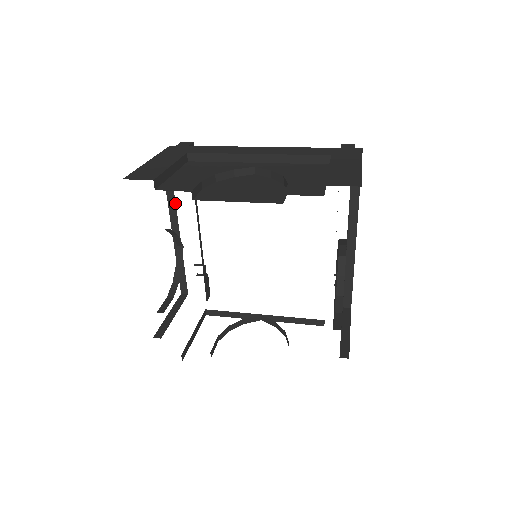
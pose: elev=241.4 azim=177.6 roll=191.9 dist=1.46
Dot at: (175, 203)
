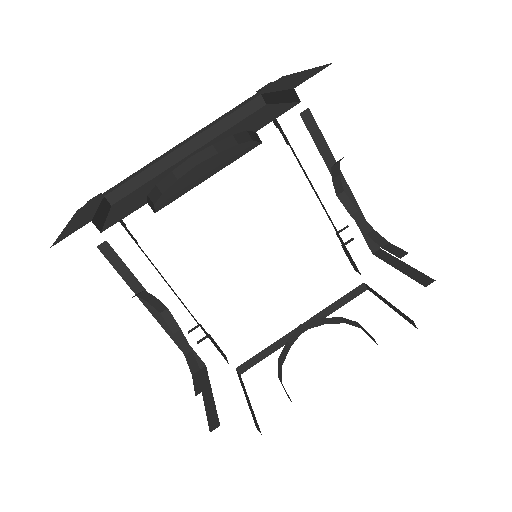
Dot at: (126, 266)
